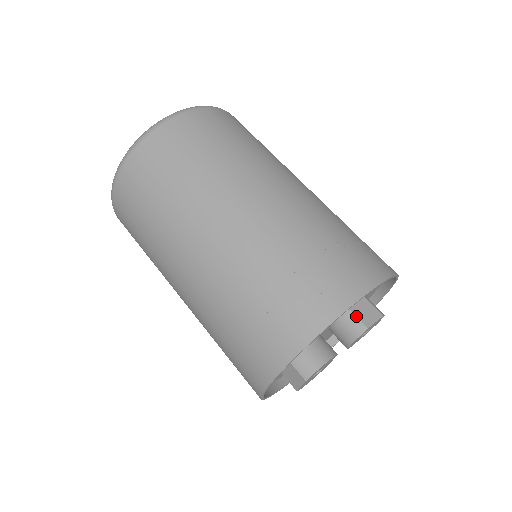
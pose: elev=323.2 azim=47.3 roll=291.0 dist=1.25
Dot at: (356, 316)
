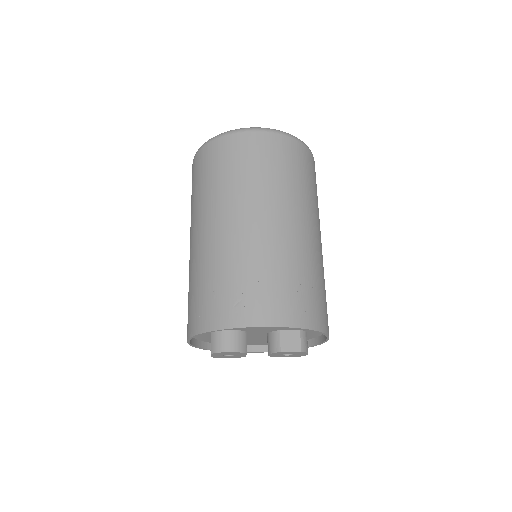
Dot at: (280, 339)
